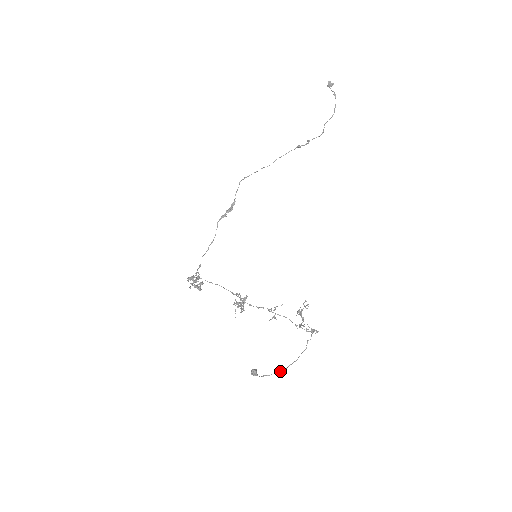
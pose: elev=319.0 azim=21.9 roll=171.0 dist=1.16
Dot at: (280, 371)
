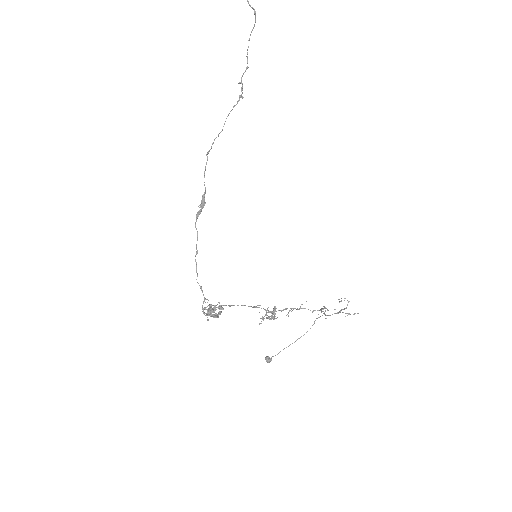
Dot at: occluded
